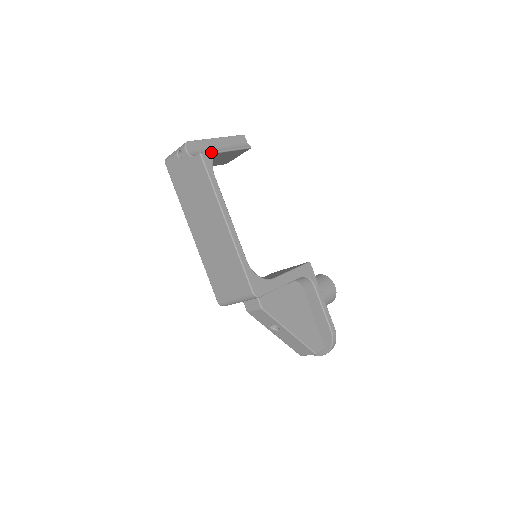
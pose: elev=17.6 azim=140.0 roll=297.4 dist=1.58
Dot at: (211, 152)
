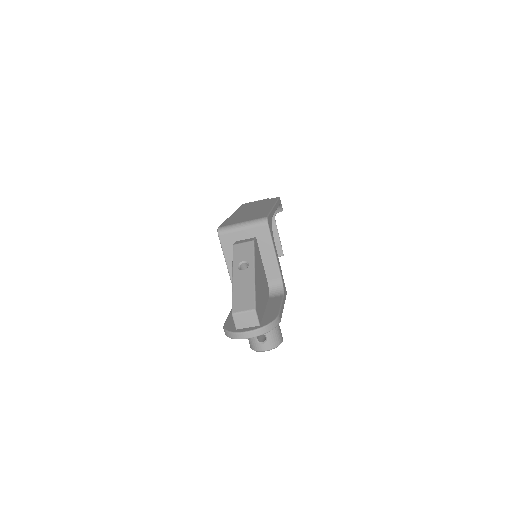
Dot at: occluded
